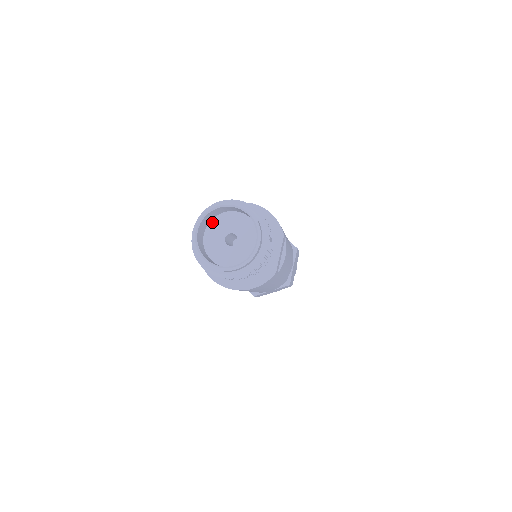
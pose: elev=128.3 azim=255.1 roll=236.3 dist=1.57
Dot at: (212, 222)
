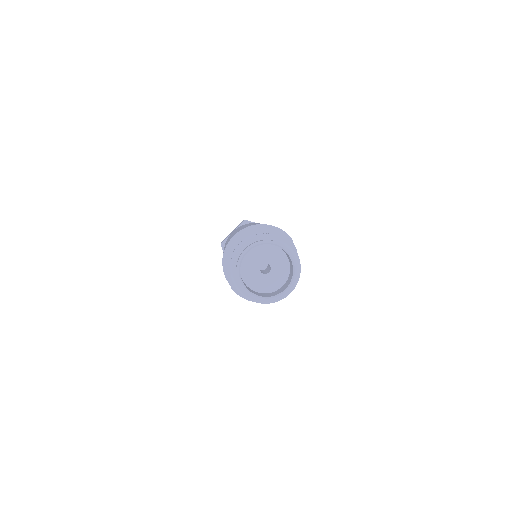
Dot at: (242, 262)
